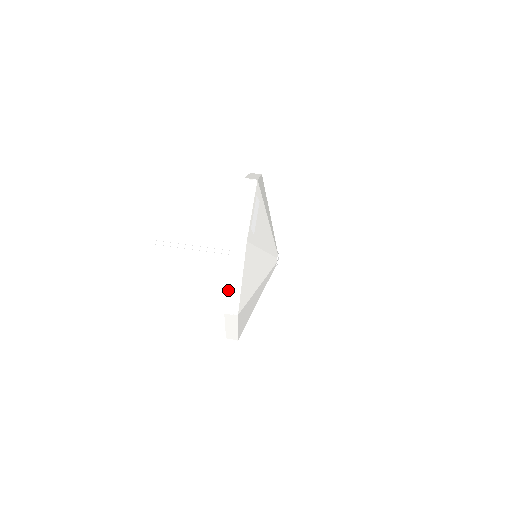
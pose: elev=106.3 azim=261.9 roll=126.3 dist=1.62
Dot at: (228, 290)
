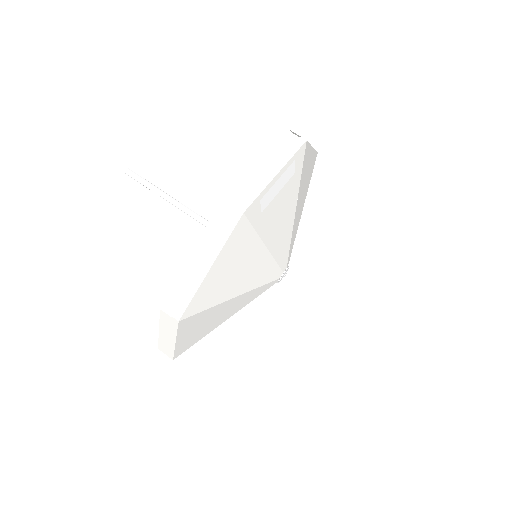
Dot at: (181, 276)
